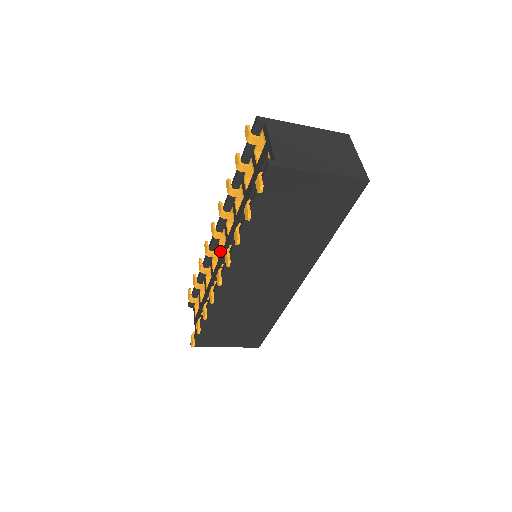
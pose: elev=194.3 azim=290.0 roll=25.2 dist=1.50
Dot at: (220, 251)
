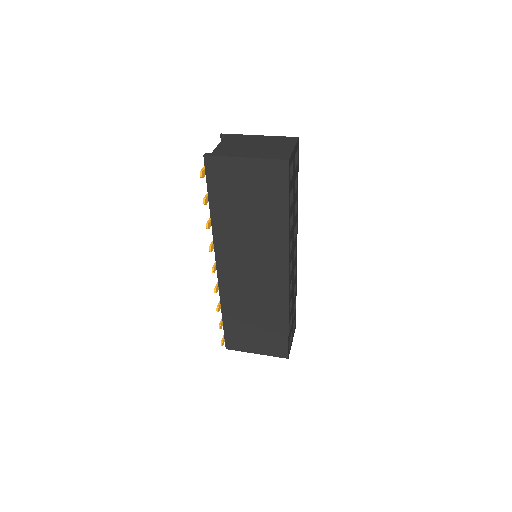
Dot at: occluded
